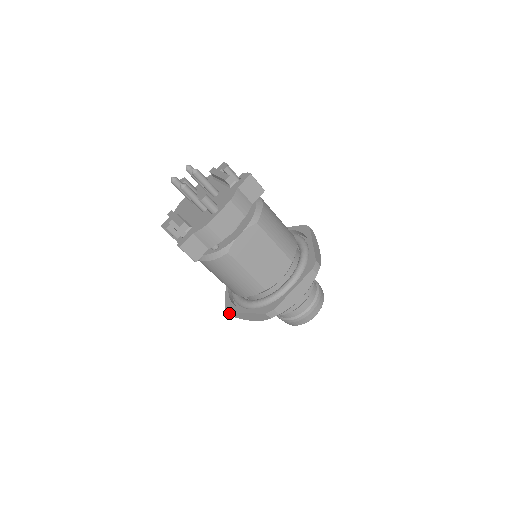
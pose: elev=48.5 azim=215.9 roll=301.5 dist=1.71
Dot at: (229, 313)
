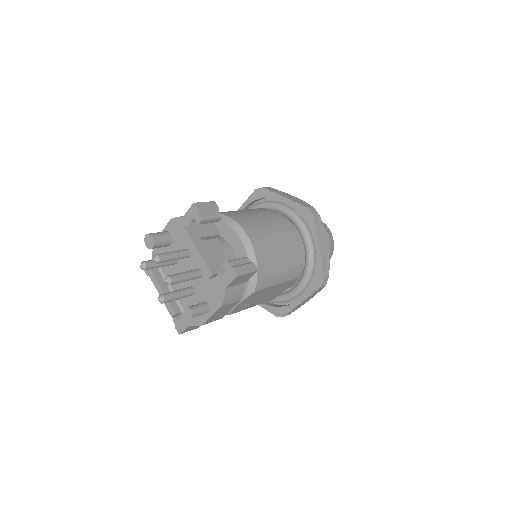
Dot at: occluded
